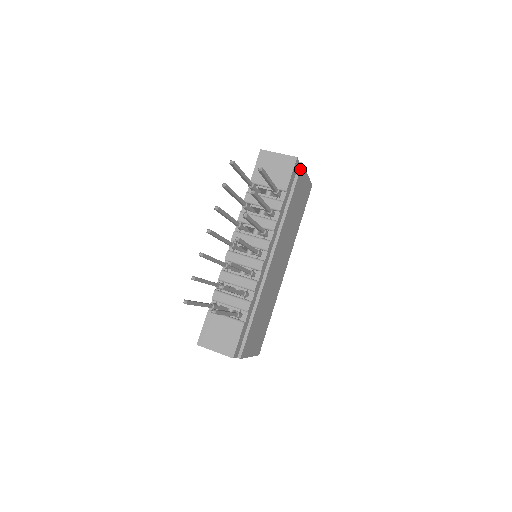
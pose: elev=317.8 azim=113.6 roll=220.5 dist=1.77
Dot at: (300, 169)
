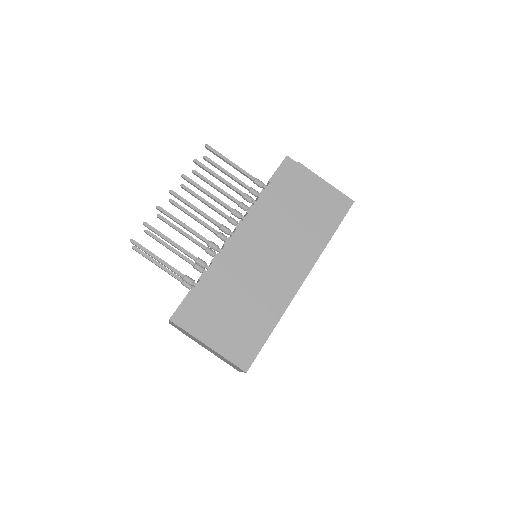
Dot at: (294, 166)
